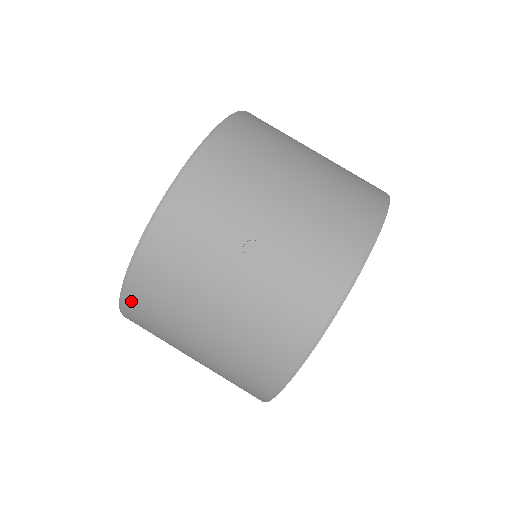
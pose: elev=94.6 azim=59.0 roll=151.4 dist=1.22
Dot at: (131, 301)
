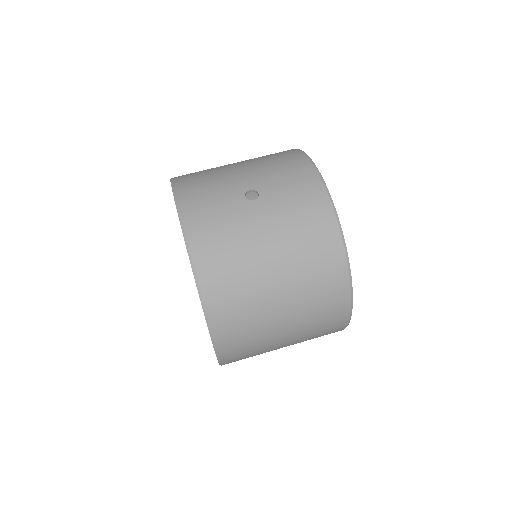
Dot at: (213, 302)
